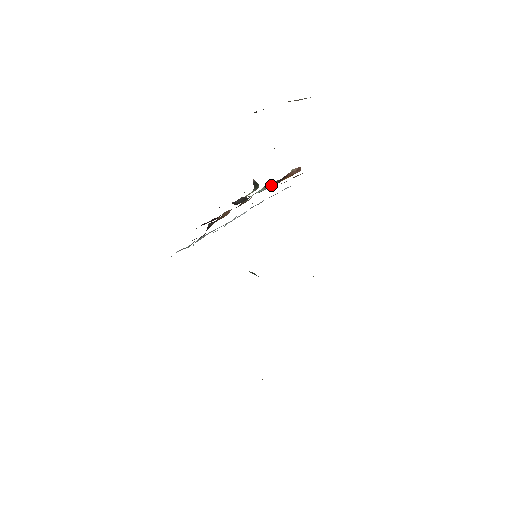
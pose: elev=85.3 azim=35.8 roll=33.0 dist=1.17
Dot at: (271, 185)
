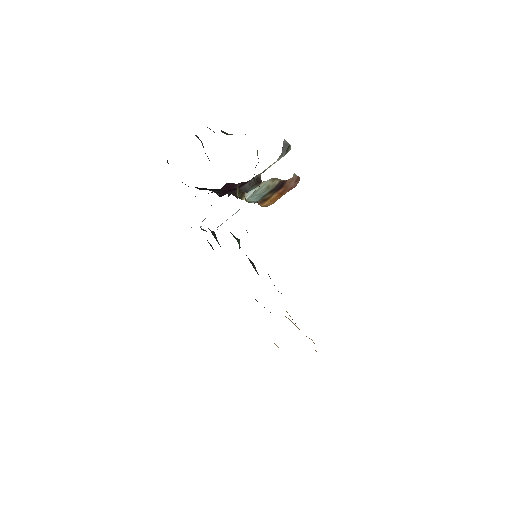
Dot at: (262, 197)
